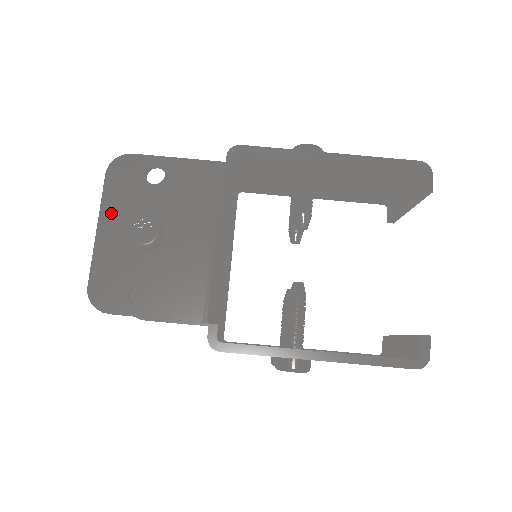
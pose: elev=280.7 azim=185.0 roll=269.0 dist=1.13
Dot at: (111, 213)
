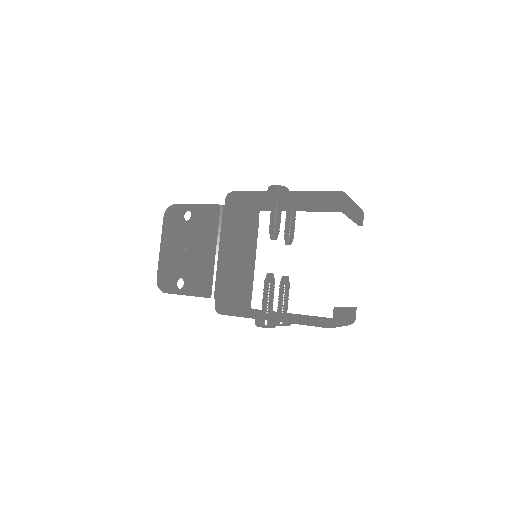
Dot at: (166, 239)
